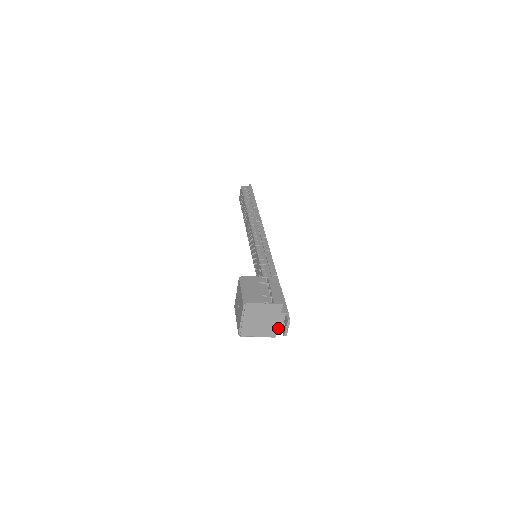
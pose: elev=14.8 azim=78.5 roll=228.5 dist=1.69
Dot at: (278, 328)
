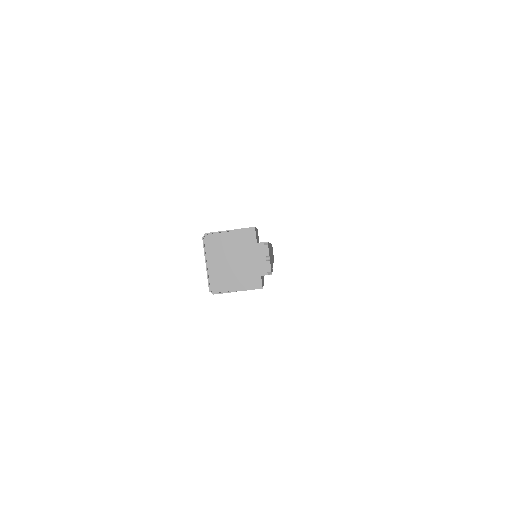
Dot at: (261, 271)
